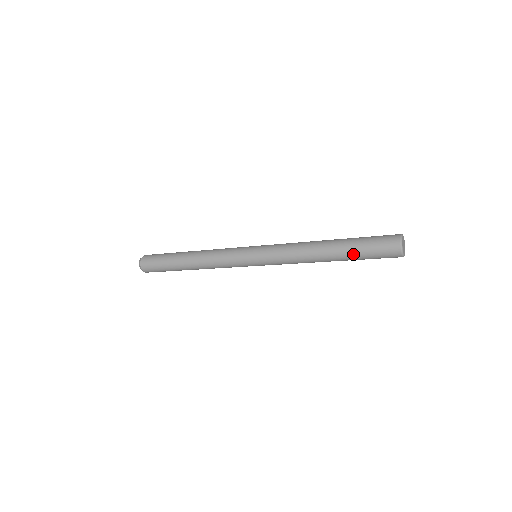
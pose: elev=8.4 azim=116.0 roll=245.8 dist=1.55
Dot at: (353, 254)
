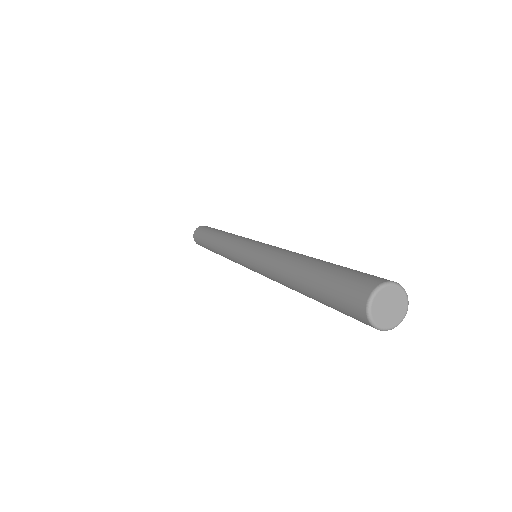
Dot at: (315, 293)
